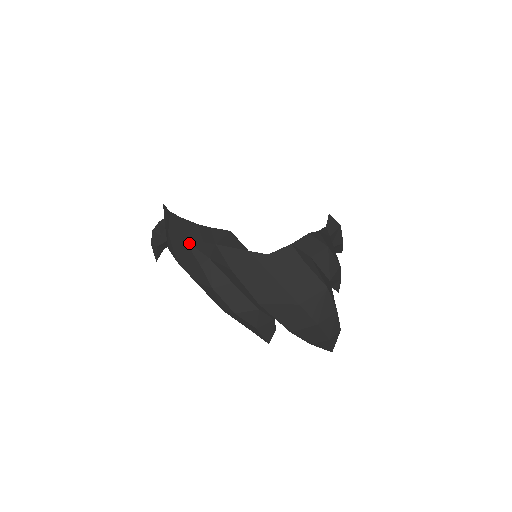
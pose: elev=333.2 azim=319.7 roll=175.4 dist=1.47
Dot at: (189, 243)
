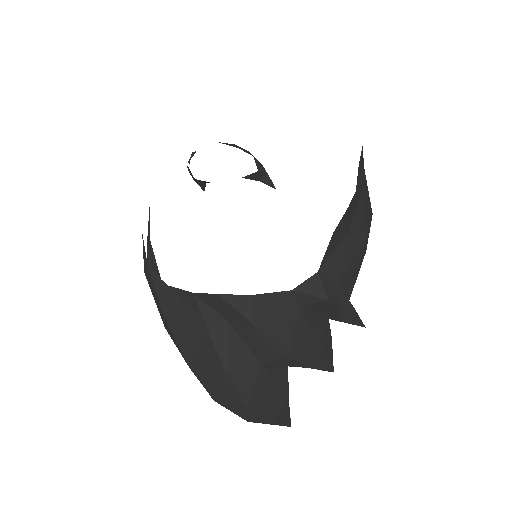
Dot at: occluded
